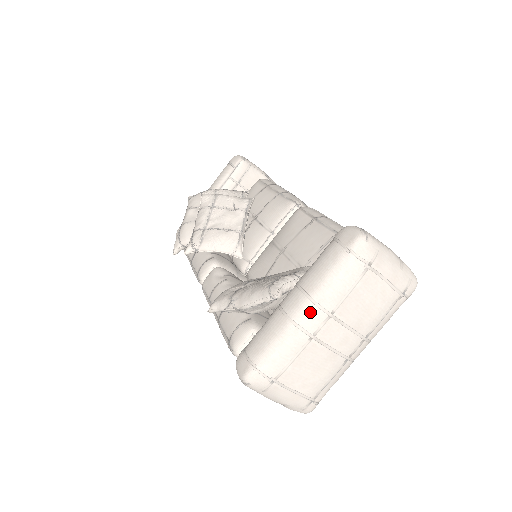
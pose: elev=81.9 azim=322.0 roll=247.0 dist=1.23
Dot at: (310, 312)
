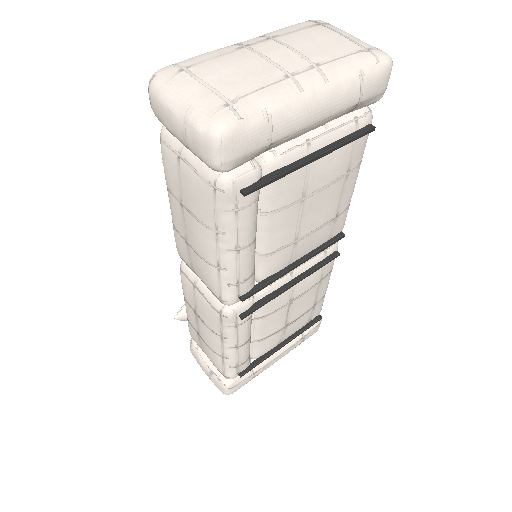
Dot at: (249, 40)
